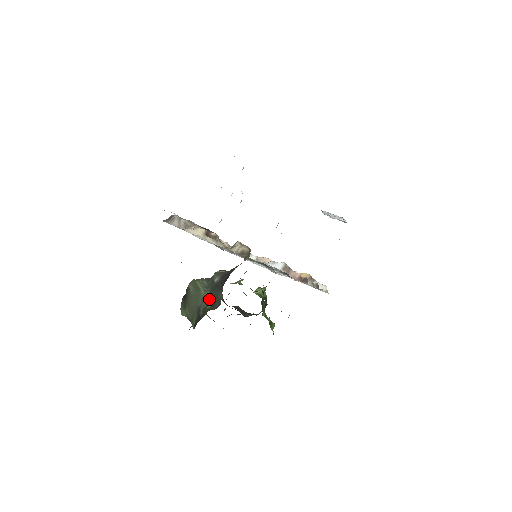
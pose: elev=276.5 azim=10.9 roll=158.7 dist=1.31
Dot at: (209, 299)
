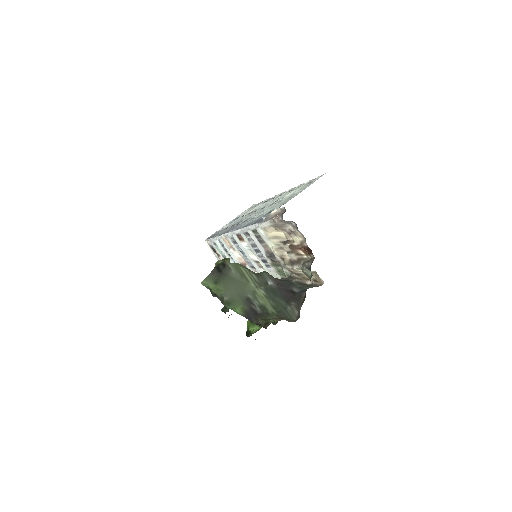
Dot at: (269, 301)
